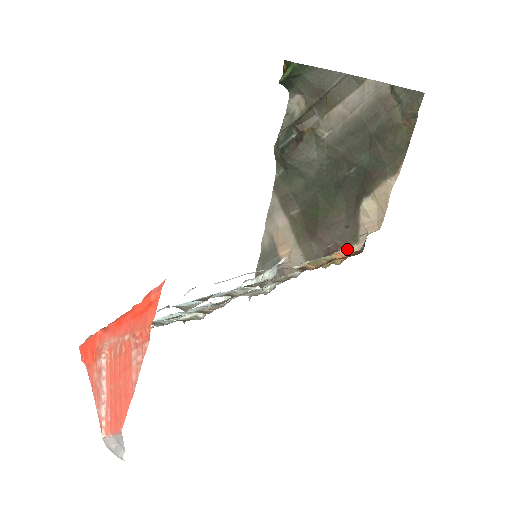
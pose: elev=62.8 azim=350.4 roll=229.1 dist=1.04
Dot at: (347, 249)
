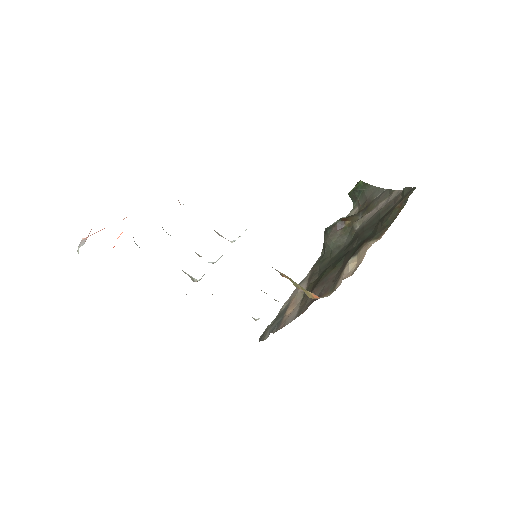
Dot at: (325, 296)
